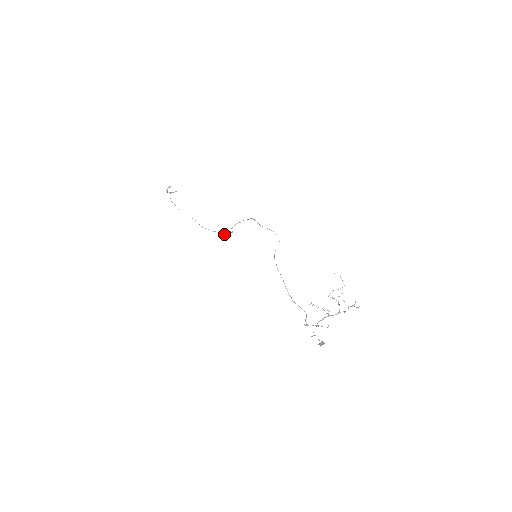
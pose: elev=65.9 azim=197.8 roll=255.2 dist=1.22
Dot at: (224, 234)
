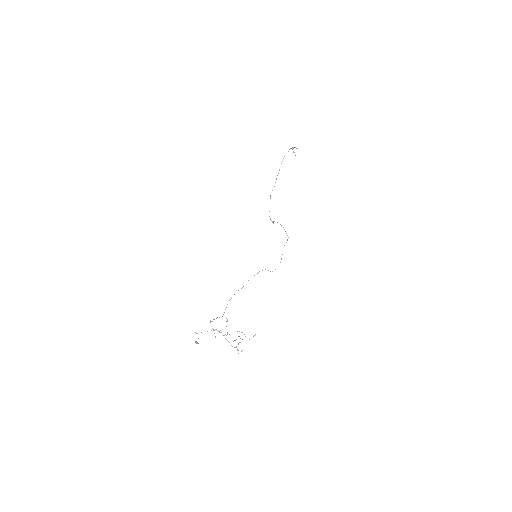
Dot at: occluded
